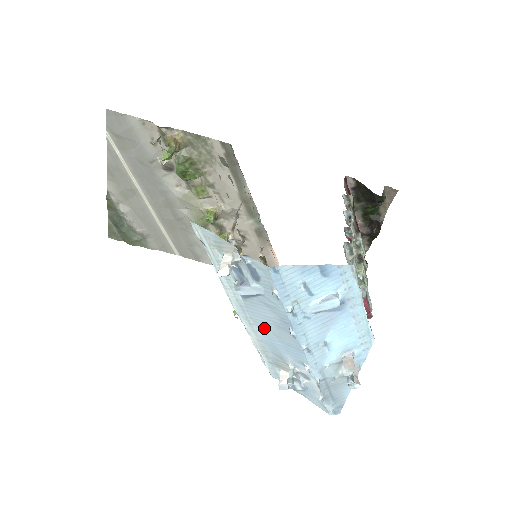
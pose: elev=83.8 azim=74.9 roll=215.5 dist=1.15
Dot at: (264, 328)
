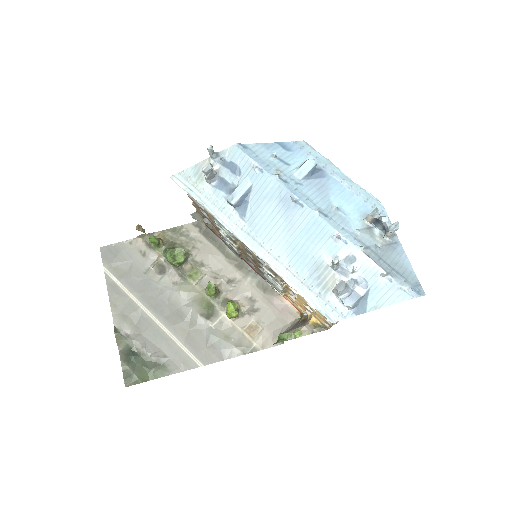
Dot at: (280, 239)
